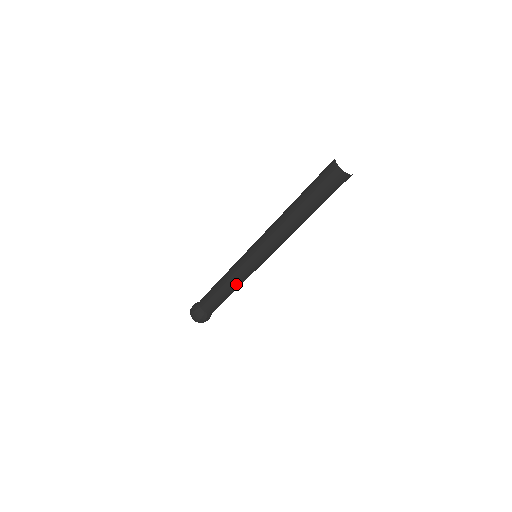
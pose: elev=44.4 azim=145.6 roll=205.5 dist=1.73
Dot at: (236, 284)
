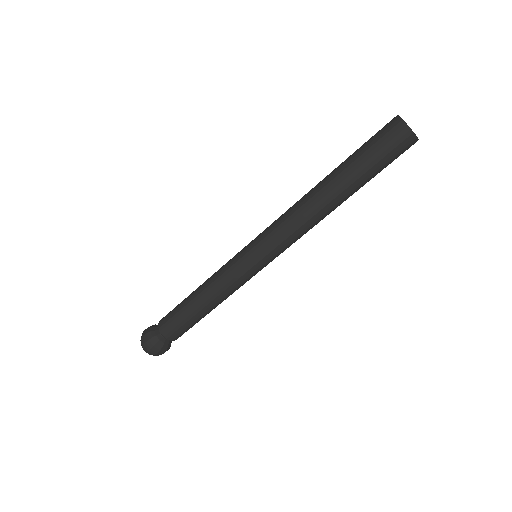
Dot at: (227, 297)
